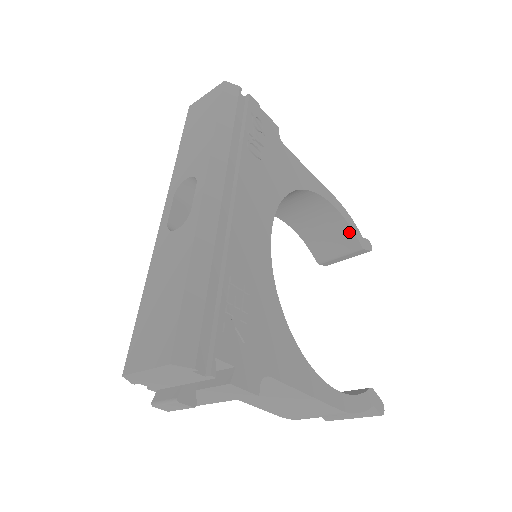
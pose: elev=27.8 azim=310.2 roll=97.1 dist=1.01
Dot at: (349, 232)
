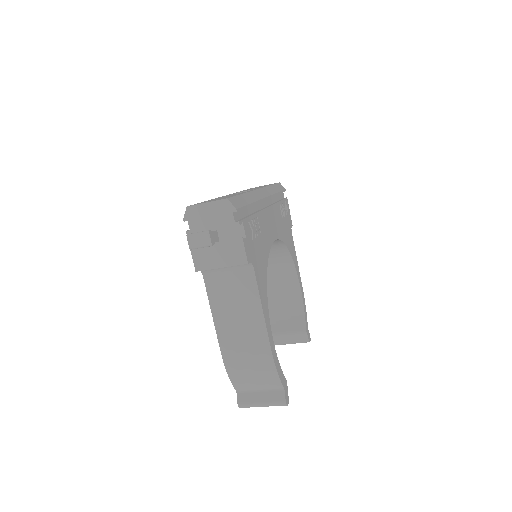
Dot at: (302, 316)
